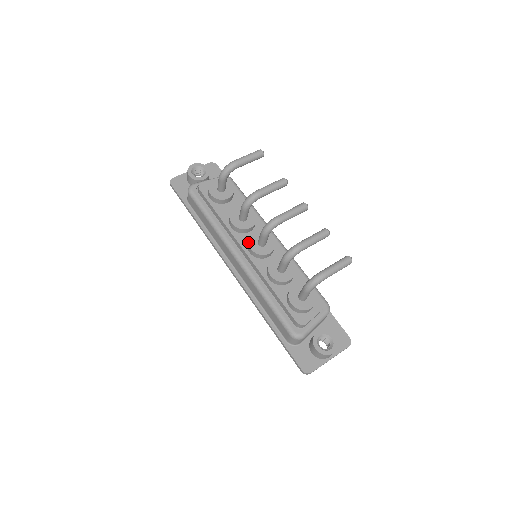
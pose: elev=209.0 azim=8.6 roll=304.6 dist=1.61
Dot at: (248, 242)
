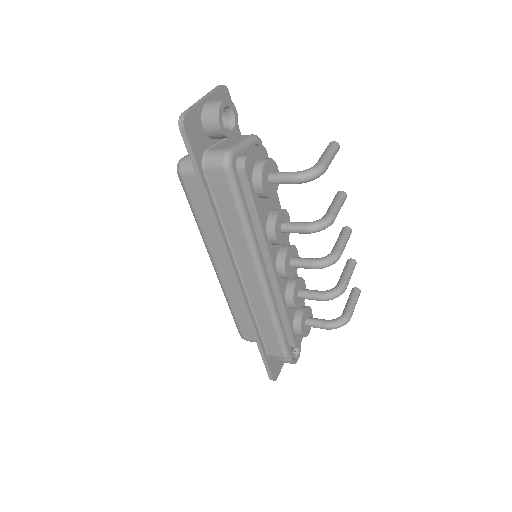
Dot at: (285, 264)
